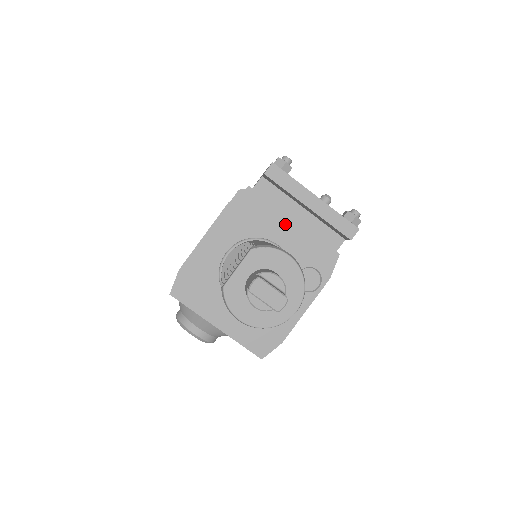
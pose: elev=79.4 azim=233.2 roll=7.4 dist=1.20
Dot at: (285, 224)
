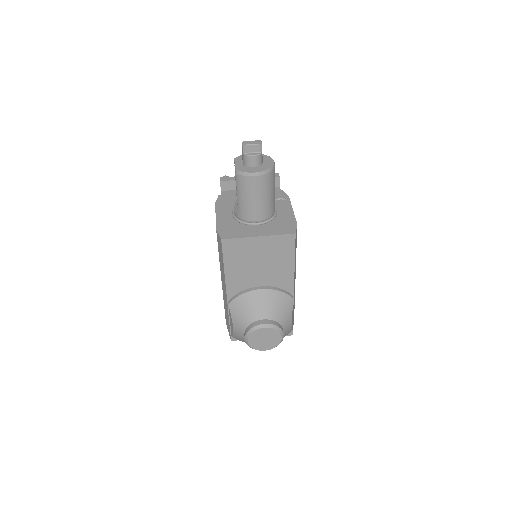
Dot at: occluded
